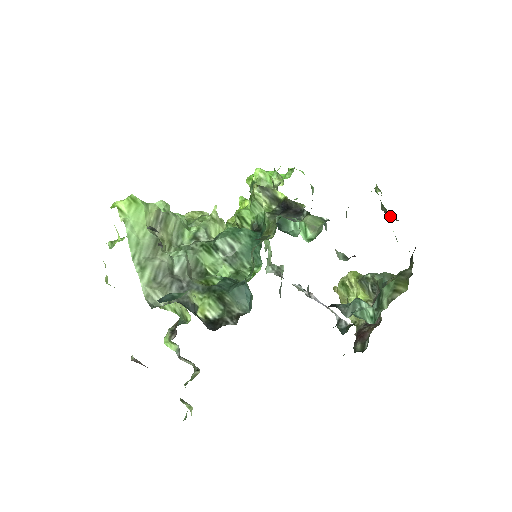
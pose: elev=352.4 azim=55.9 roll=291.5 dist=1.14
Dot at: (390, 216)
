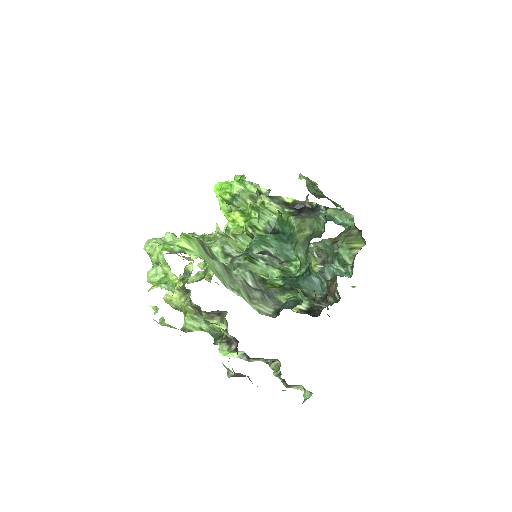
Dot at: (320, 196)
